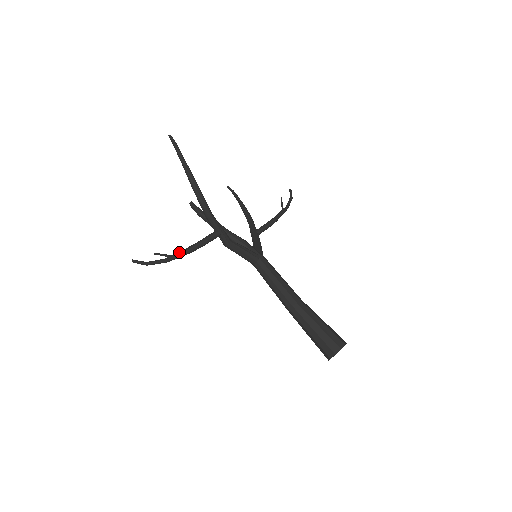
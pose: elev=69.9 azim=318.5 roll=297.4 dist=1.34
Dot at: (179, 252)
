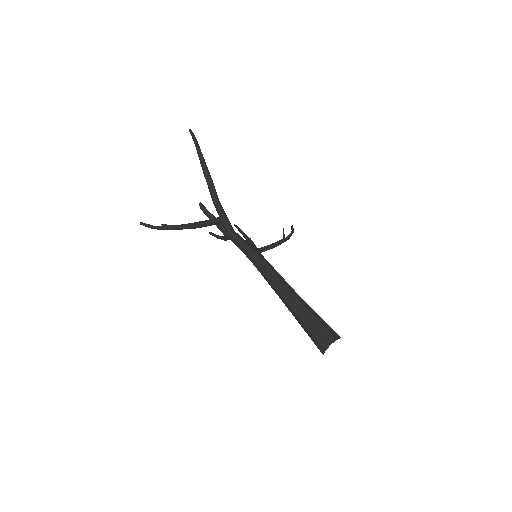
Dot at: (185, 224)
